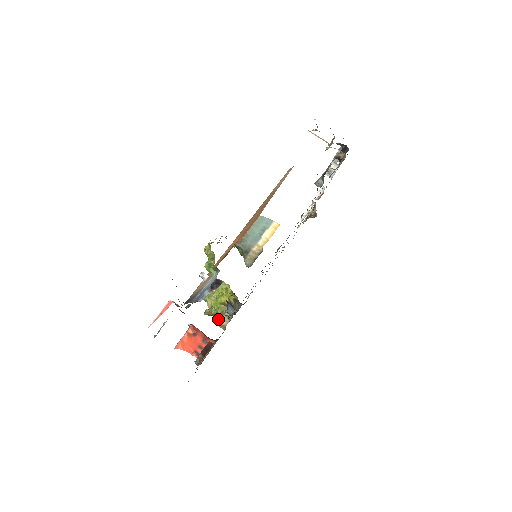
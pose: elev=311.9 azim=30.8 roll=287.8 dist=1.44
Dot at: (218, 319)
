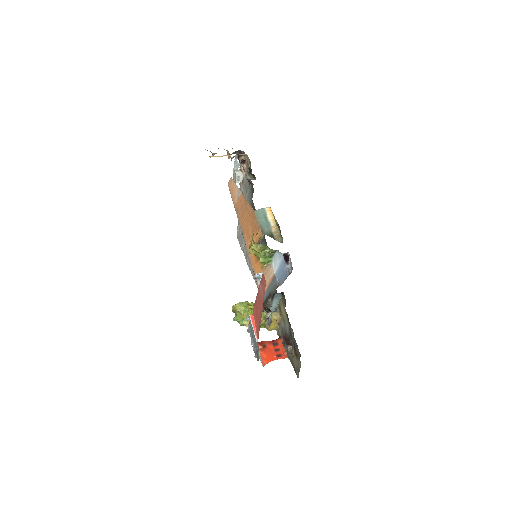
Dot at: (264, 327)
